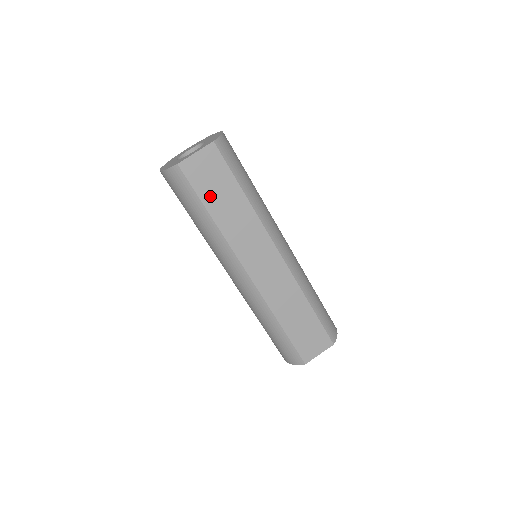
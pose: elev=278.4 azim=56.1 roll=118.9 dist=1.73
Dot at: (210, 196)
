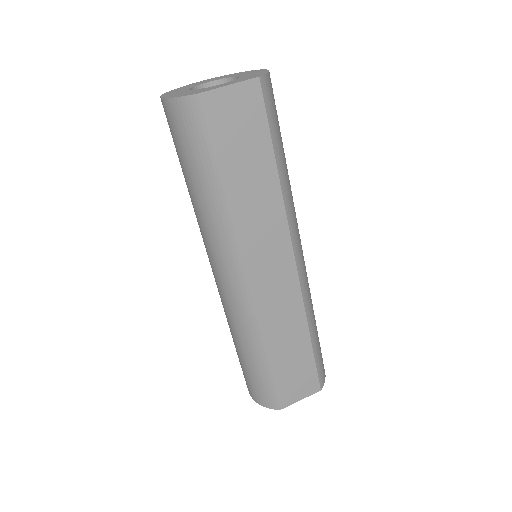
Dot at: (230, 157)
